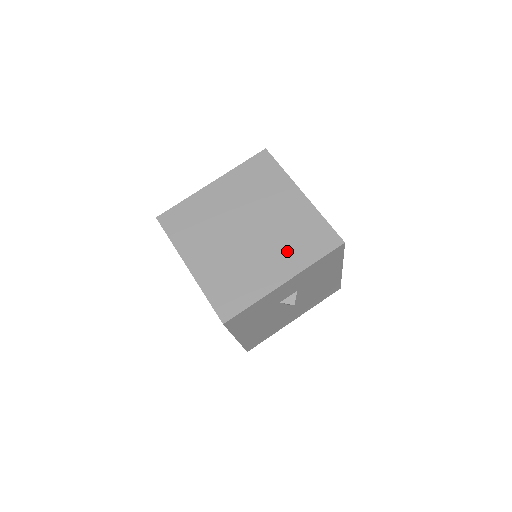
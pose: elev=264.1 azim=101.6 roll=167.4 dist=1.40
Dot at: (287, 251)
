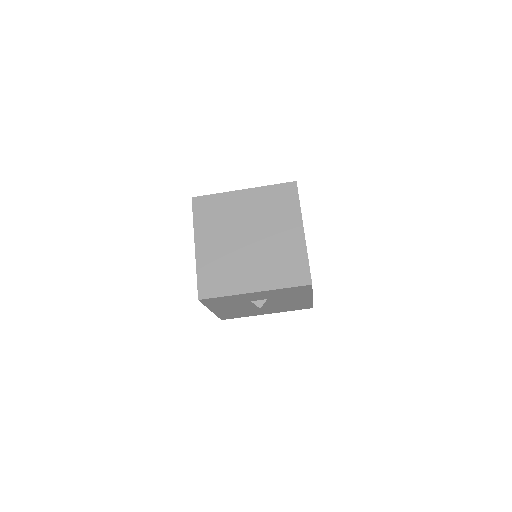
Dot at: (268, 270)
